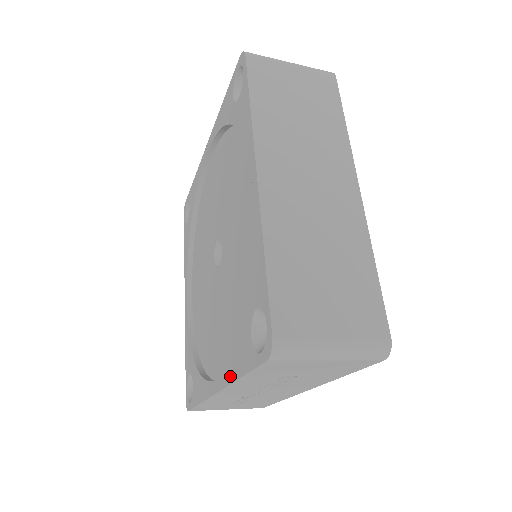
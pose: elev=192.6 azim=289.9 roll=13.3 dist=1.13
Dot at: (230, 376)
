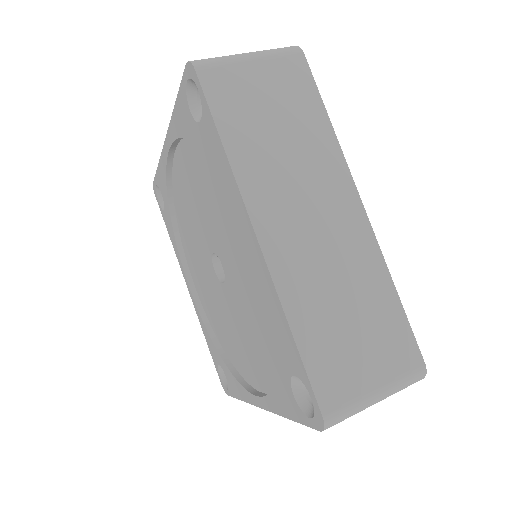
Dot at: (274, 408)
